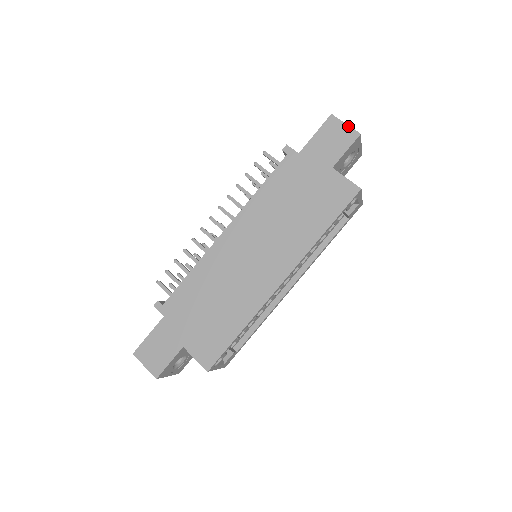
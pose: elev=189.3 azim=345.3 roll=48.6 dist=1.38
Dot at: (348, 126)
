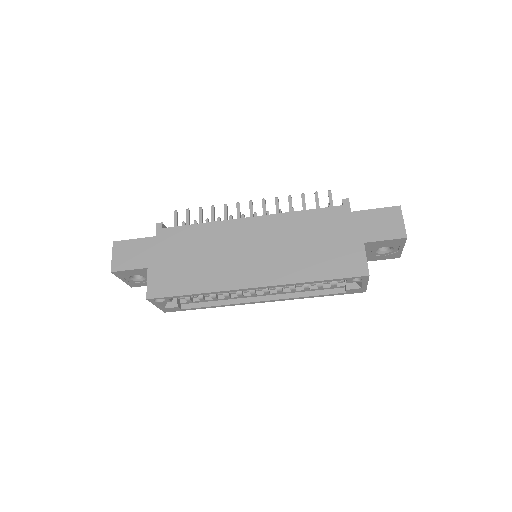
Dot at: (404, 224)
